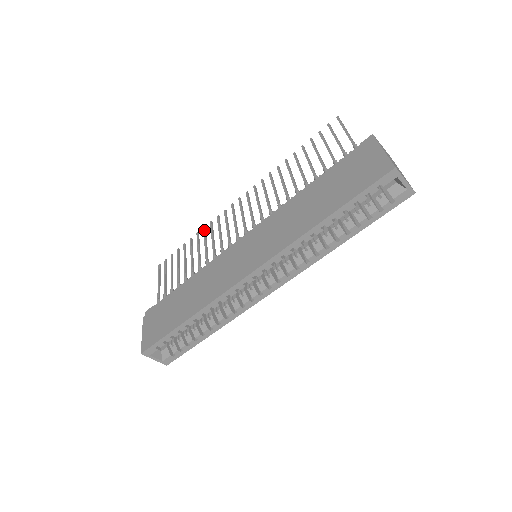
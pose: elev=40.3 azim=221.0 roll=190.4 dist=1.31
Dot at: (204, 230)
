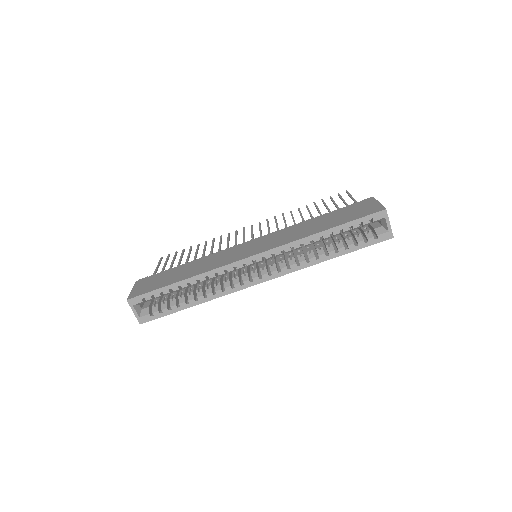
Dot at: (214, 239)
